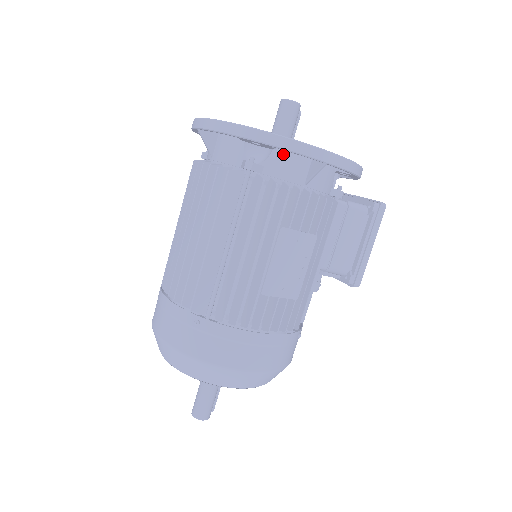
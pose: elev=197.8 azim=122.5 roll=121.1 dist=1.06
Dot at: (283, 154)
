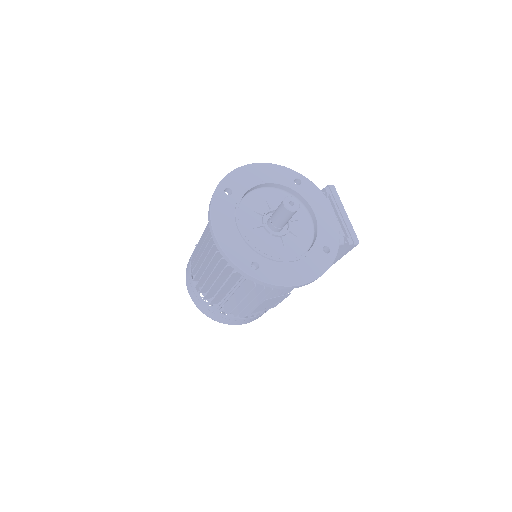
Dot at: occluded
